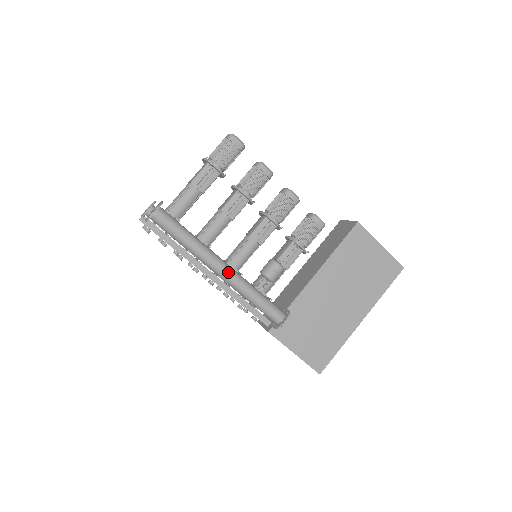
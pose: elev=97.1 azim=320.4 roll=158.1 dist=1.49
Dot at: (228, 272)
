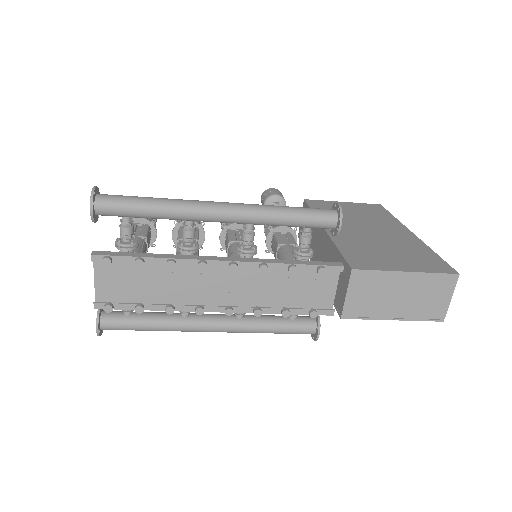
Dot at: (229, 203)
